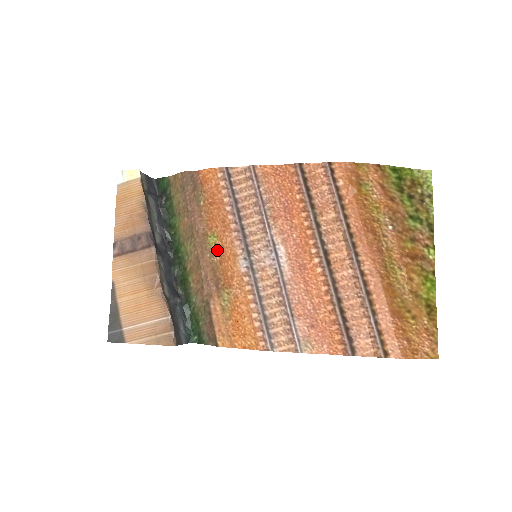
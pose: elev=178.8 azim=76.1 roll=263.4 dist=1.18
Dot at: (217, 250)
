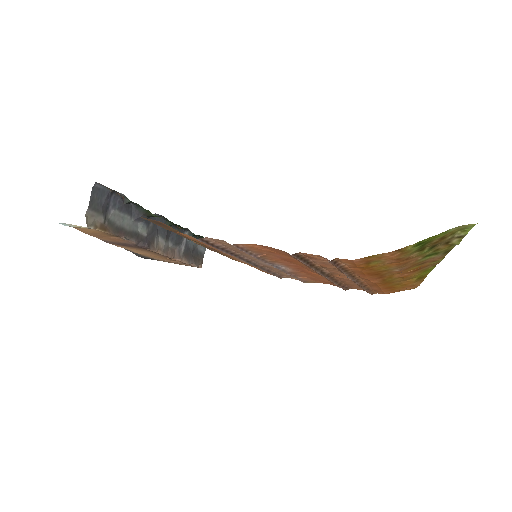
Dot at: occluded
